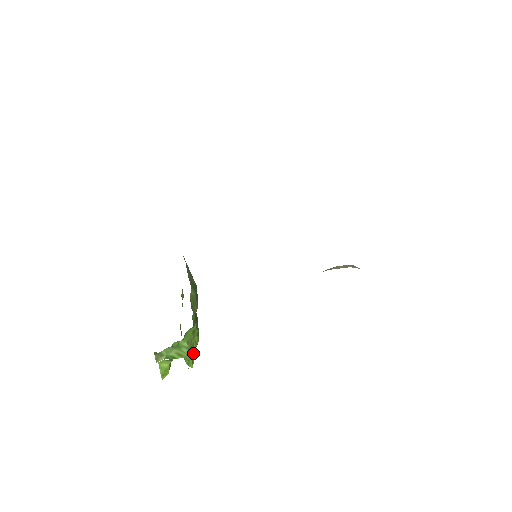
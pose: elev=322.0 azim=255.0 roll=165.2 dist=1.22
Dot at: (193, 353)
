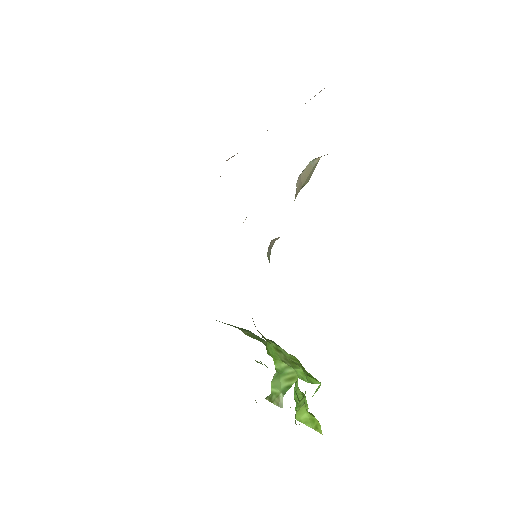
Dot at: (305, 372)
